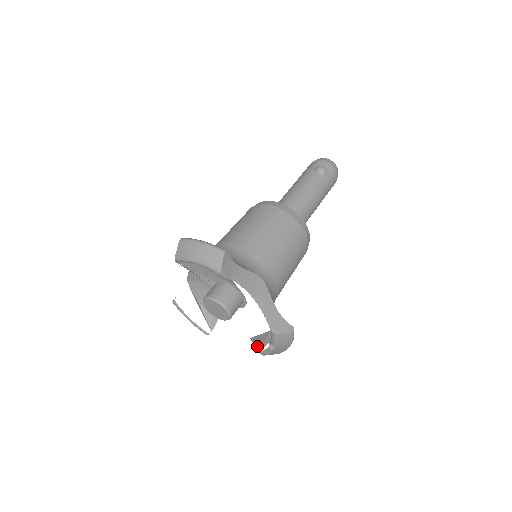
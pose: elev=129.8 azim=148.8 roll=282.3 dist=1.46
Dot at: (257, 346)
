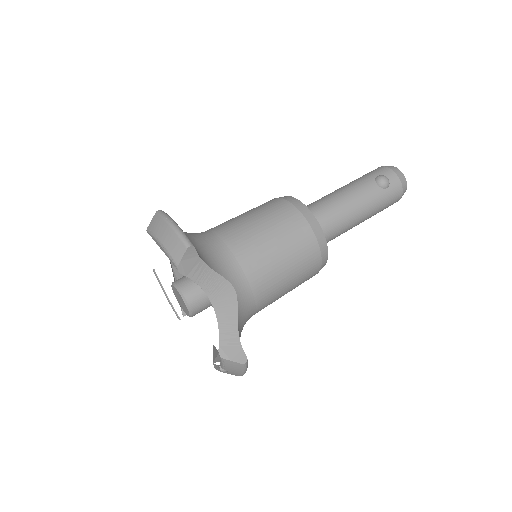
Dot at: (213, 357)
